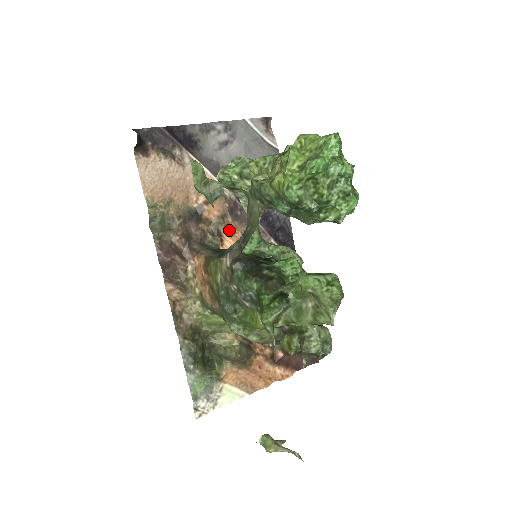
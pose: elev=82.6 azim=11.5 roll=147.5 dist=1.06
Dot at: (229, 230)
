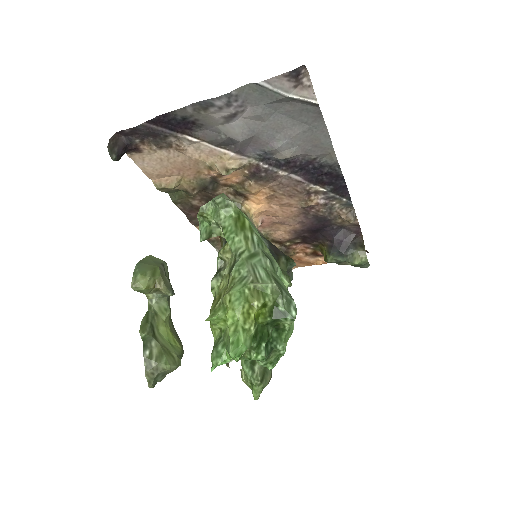
Dot at: (251, 192)
